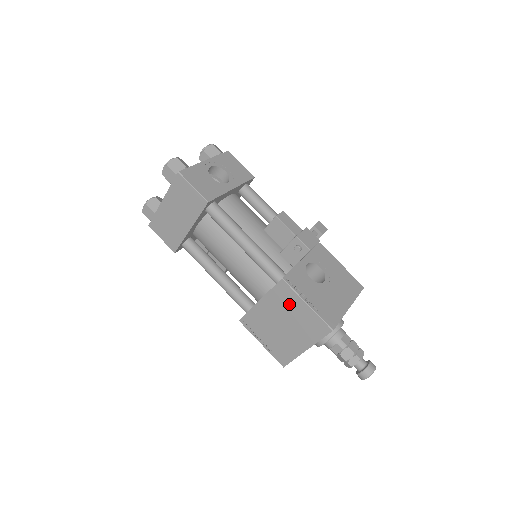
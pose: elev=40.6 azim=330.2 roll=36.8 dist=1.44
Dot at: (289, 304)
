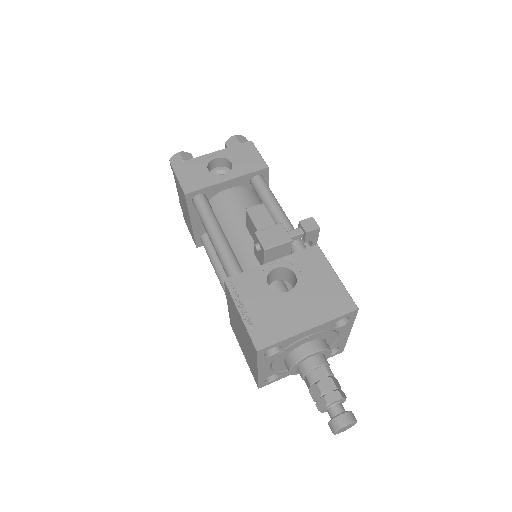
Dot at: (235, 311)
